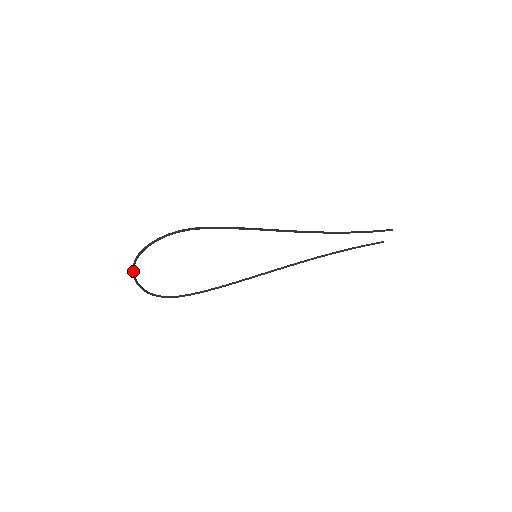
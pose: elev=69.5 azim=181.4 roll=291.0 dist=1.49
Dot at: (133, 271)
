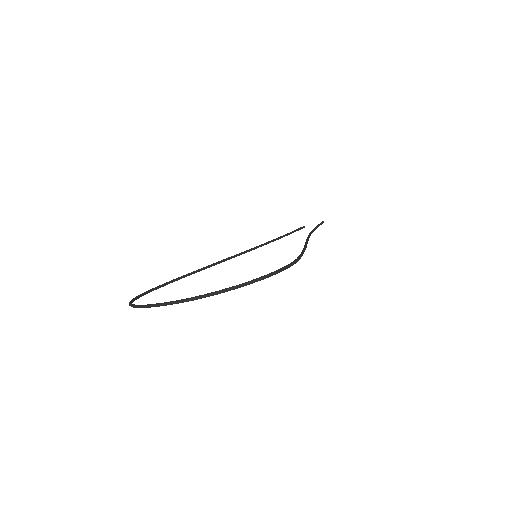
Dot at: (180, 302)
